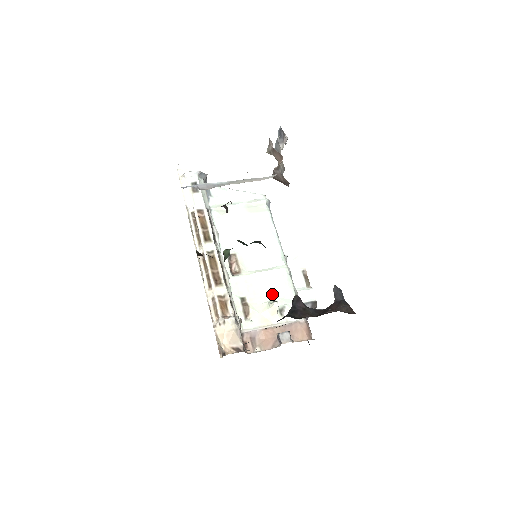
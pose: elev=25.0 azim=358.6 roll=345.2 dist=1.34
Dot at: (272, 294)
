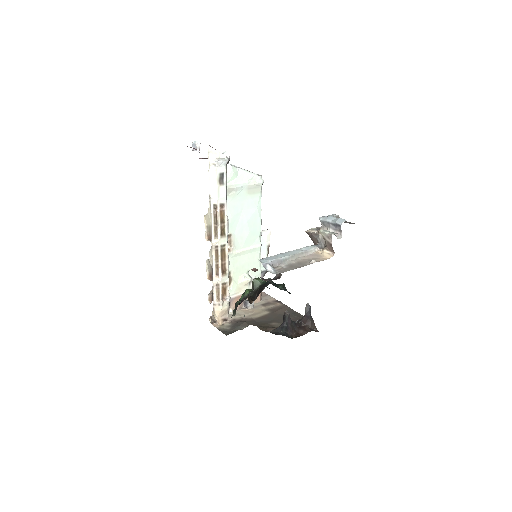
Dot at: (247, 268)
